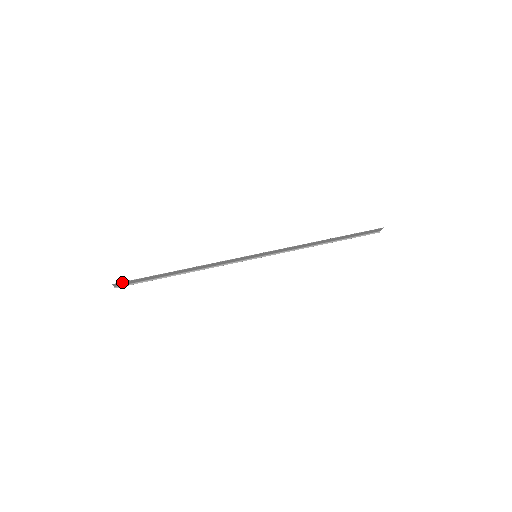
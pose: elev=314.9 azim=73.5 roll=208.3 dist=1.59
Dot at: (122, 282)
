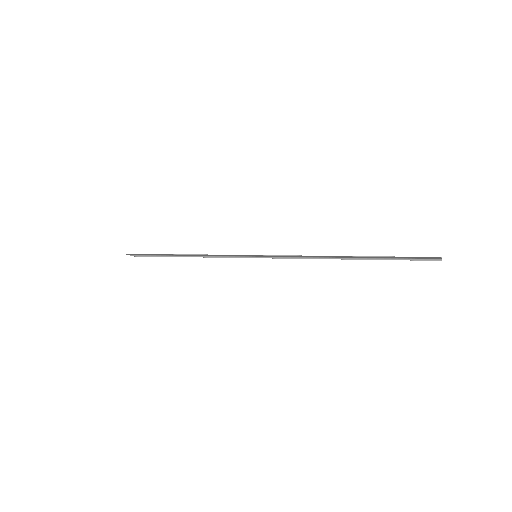
Dot at: occluded
